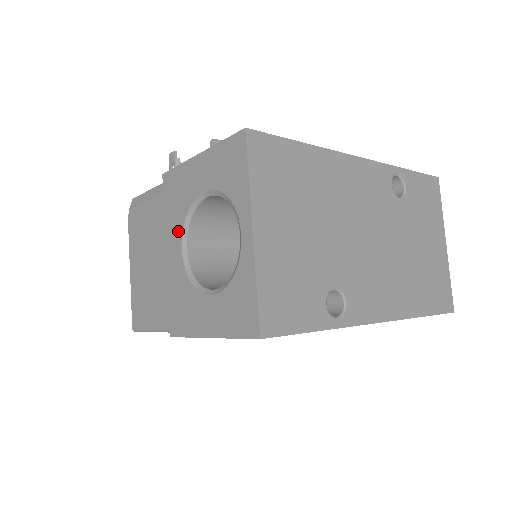
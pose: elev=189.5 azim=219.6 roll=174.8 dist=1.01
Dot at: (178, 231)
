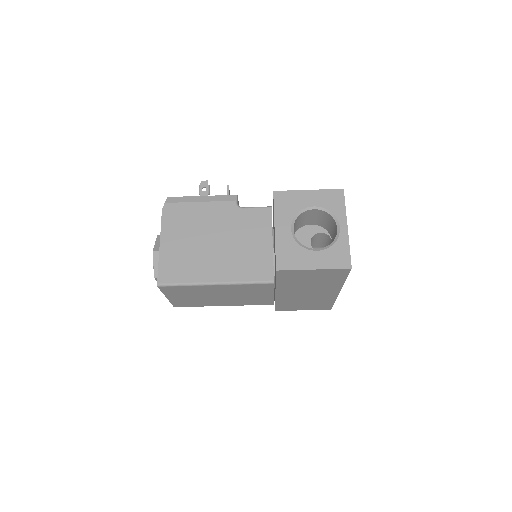
Dot at: (288, 220)
